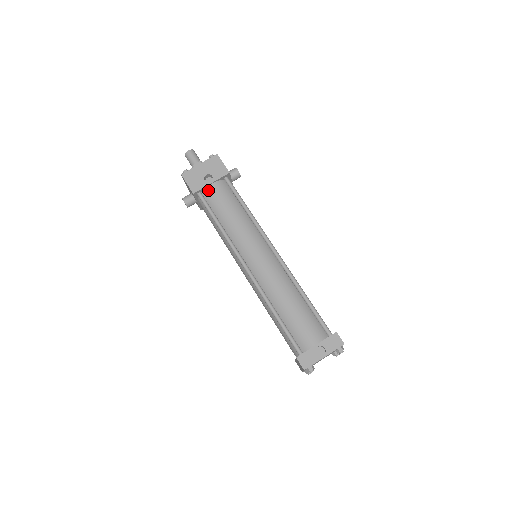
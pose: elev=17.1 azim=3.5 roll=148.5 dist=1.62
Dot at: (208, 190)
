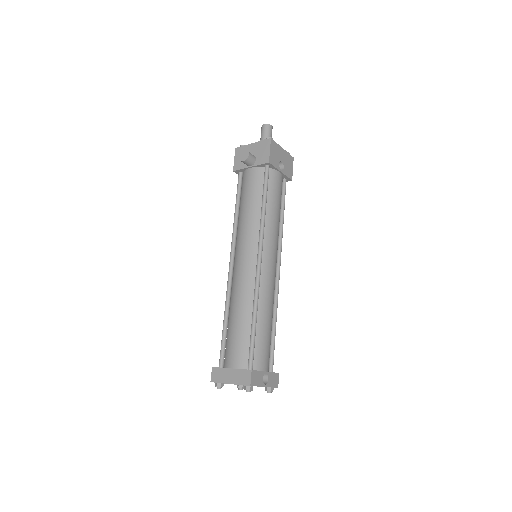
Dot at: (275, 173)
